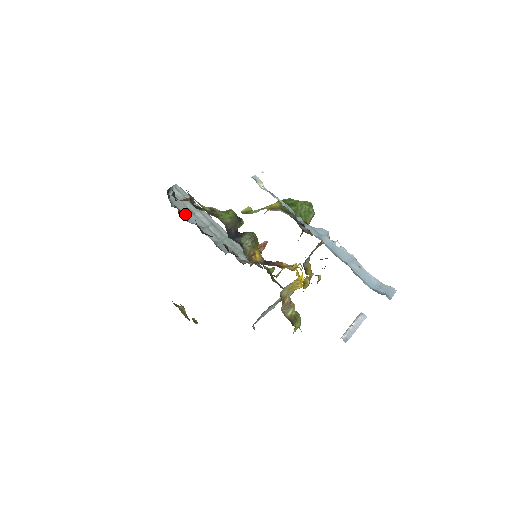
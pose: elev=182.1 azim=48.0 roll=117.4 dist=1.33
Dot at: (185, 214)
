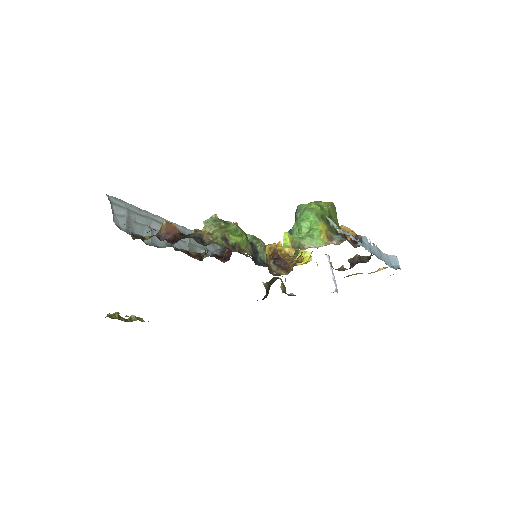
Dot at: occluded
